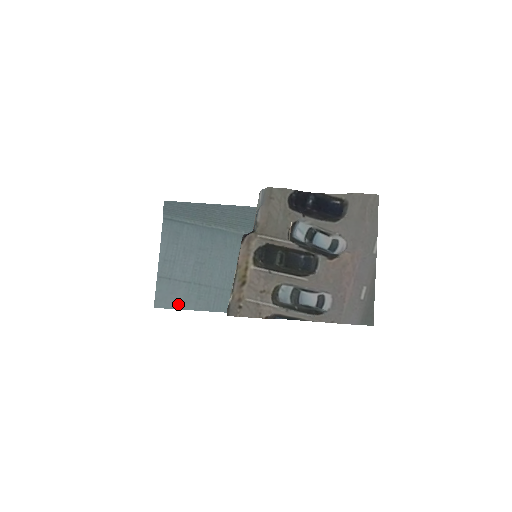
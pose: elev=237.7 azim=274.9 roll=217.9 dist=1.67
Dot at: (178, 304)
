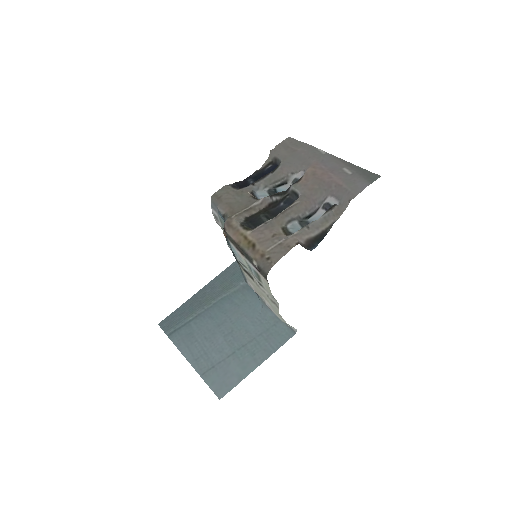
Dot at: (239, 376)
